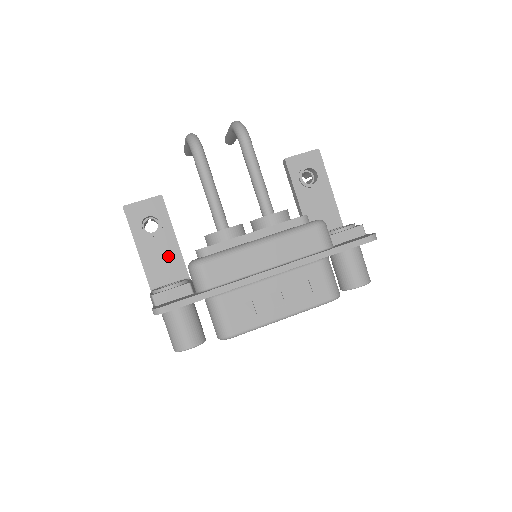
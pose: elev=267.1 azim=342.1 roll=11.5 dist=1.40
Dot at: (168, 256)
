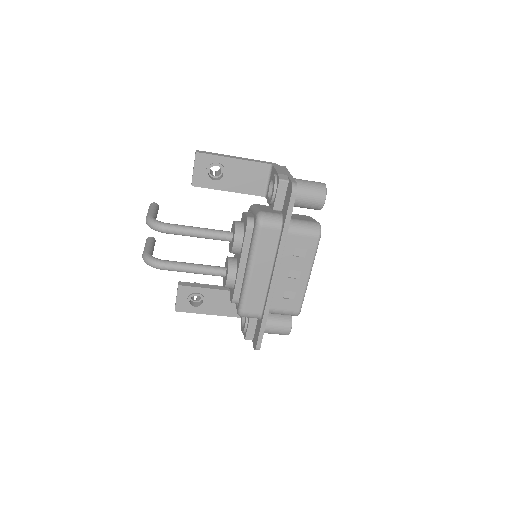
Dot at: (223, 299)
